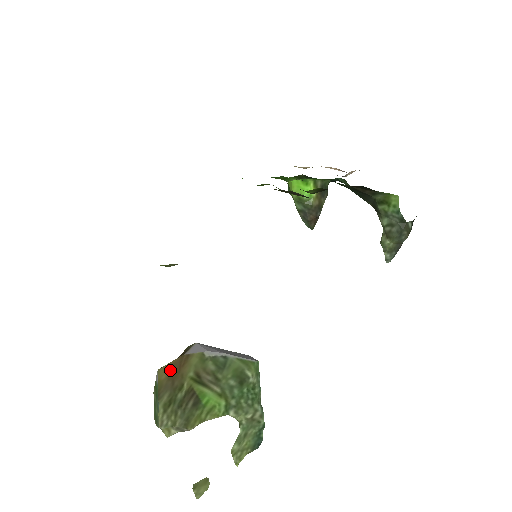
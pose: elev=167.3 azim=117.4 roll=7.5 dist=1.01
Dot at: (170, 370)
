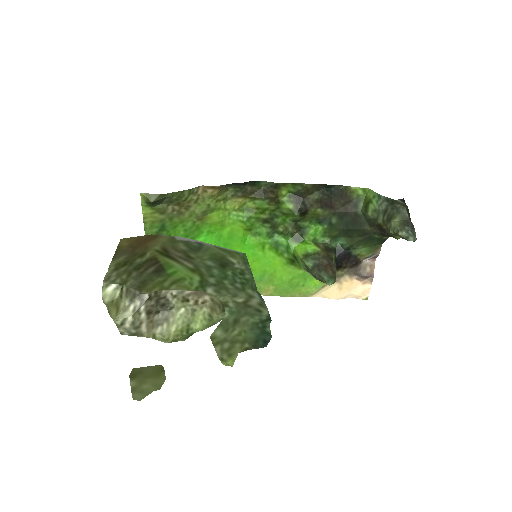
Dot at: (134, 242)
